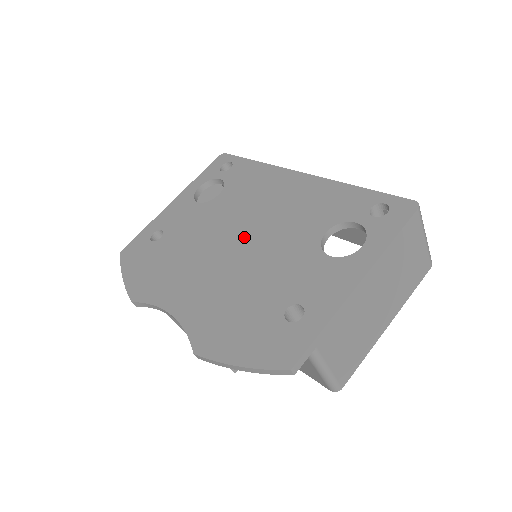
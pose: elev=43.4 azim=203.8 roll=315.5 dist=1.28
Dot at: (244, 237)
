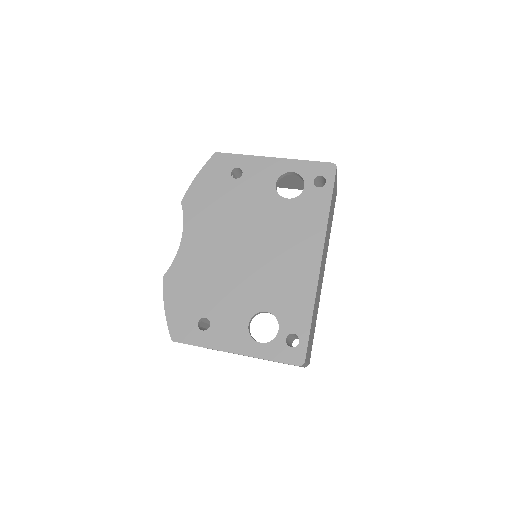
Dot at: (250, 252)
